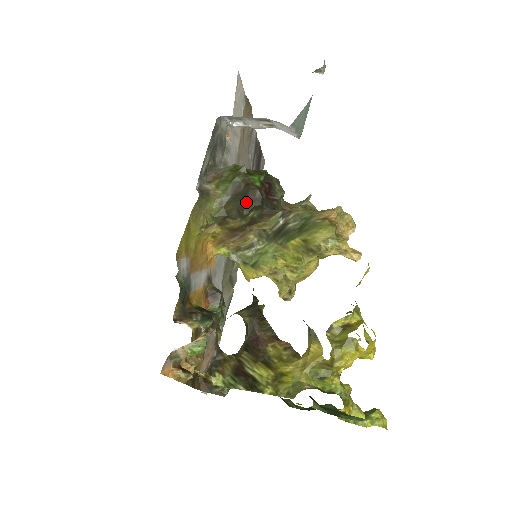
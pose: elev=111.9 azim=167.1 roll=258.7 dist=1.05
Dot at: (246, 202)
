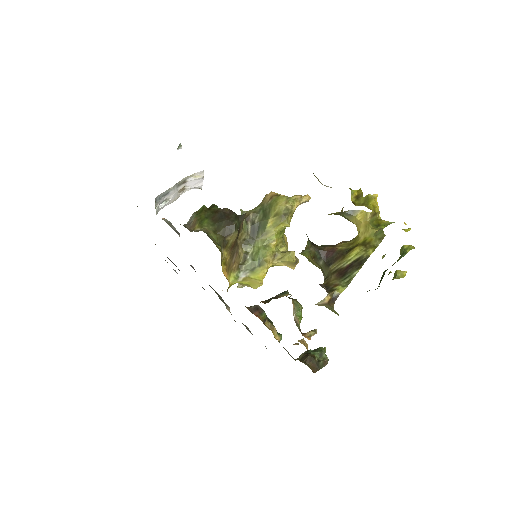
Dot at: (228, 218)
